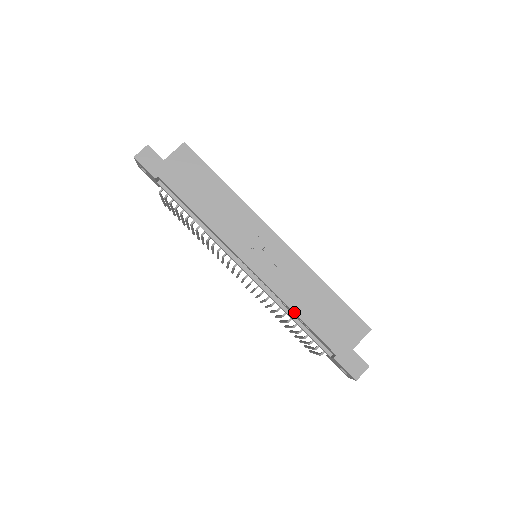
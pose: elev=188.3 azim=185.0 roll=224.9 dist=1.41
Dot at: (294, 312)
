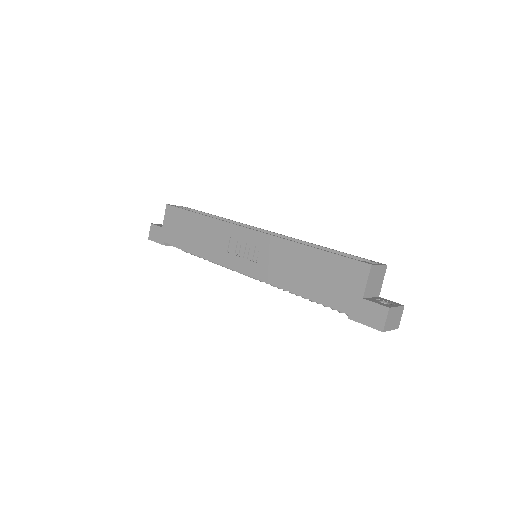
Dot at: (292, 291)
